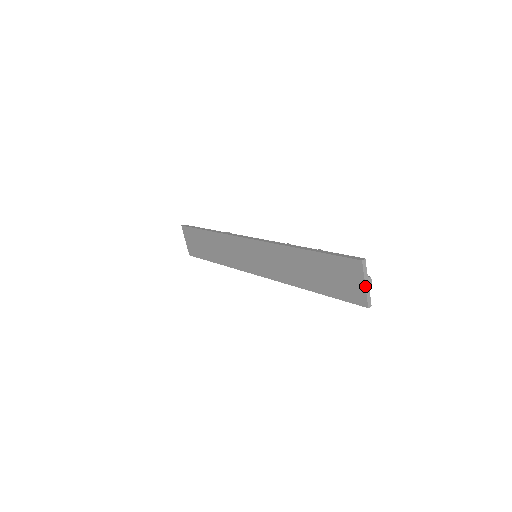
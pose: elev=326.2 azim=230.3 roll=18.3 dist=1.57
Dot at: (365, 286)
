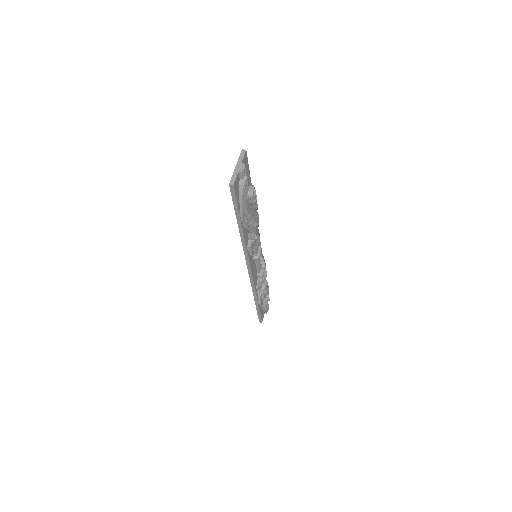
Dot at: (235, 167)
